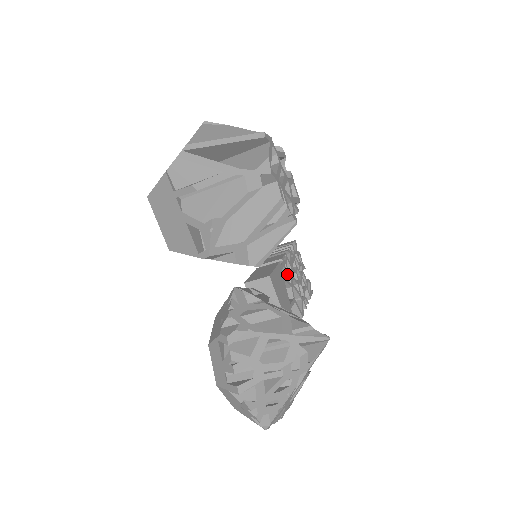
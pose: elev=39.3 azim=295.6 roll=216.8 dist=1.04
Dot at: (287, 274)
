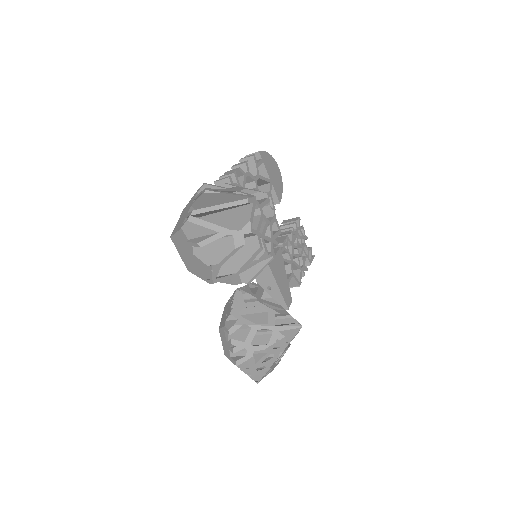
Dot at: (287, 254)
